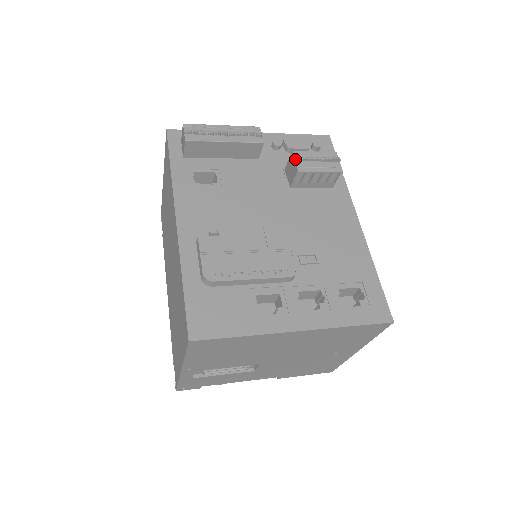
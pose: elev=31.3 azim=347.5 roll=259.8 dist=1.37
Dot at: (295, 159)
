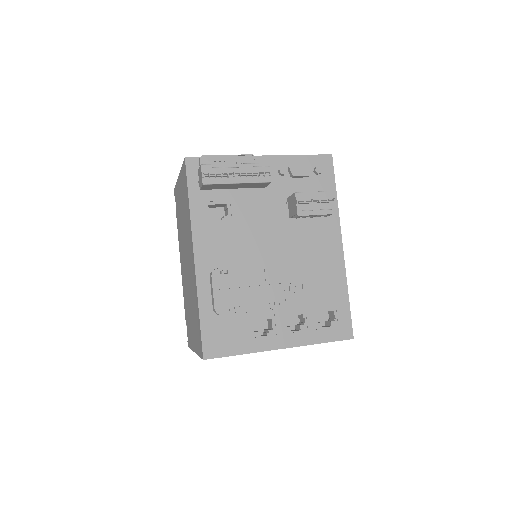
Dot at: (296, 203)
